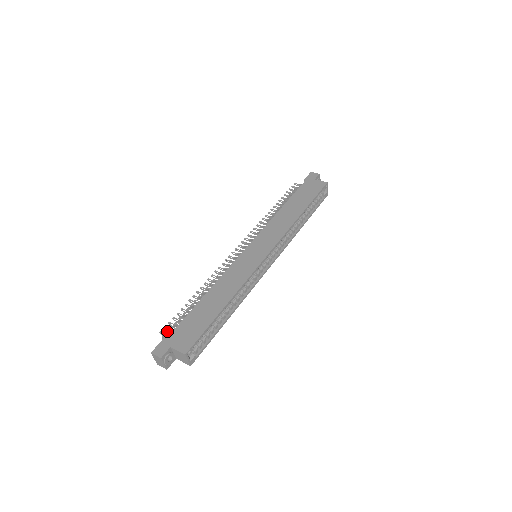
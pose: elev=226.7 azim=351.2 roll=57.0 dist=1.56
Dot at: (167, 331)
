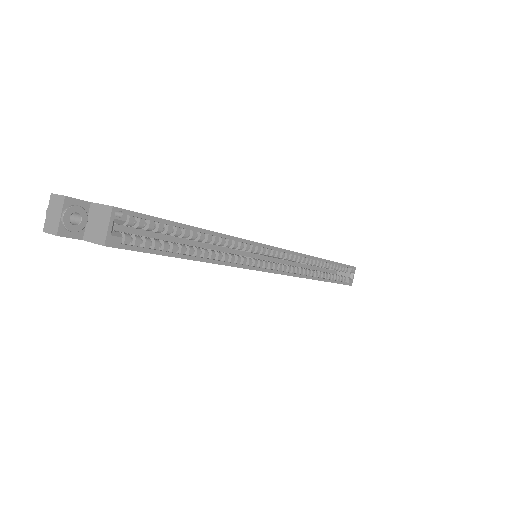
Dot at: occluded
